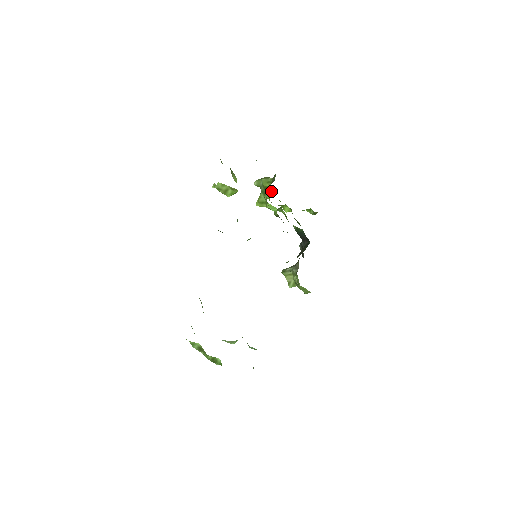
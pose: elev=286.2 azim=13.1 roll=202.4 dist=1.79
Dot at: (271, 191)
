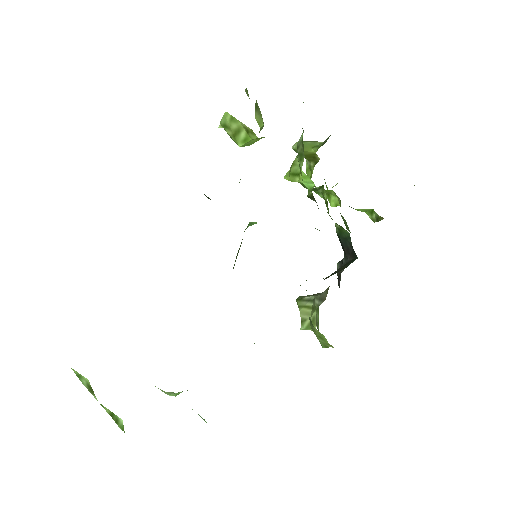
Dot at: (316, 163)
